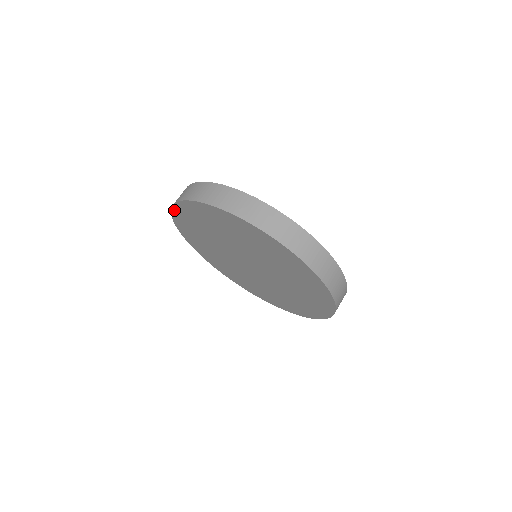
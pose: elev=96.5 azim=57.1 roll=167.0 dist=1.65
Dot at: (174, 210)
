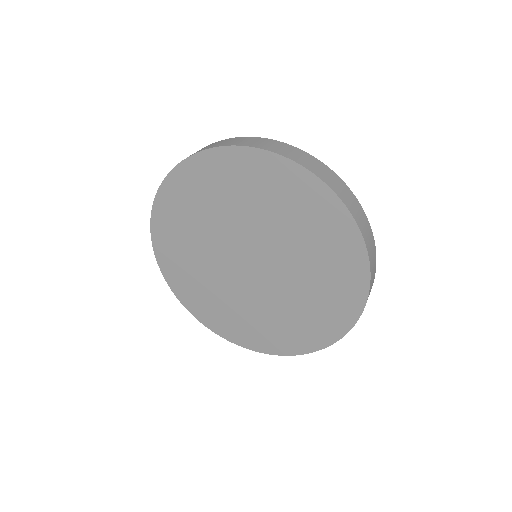
Dot at: (166, 184)
